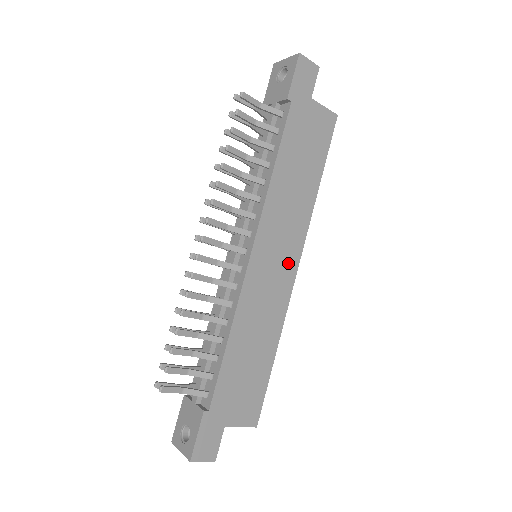
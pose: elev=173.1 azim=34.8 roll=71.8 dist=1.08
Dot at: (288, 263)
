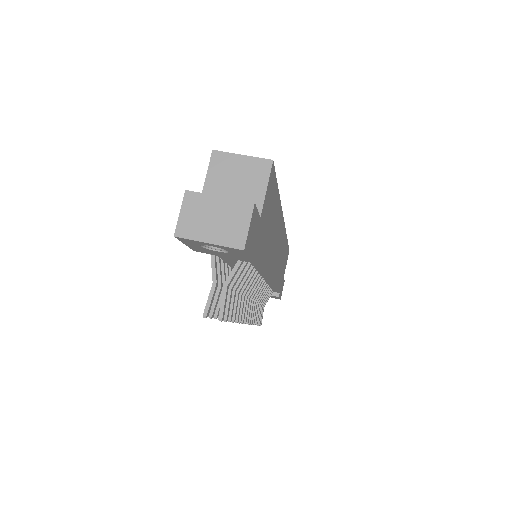
Dot at: (281, 235)
